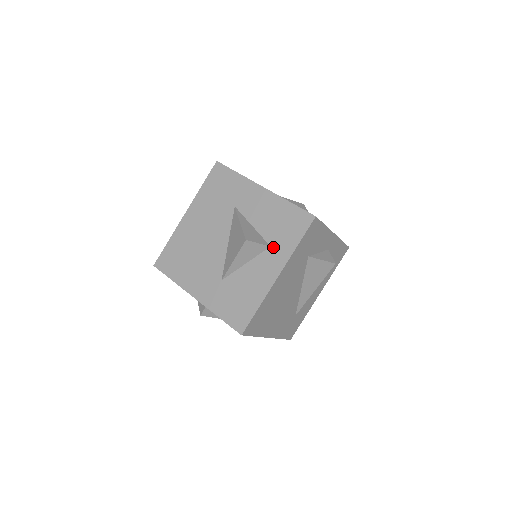
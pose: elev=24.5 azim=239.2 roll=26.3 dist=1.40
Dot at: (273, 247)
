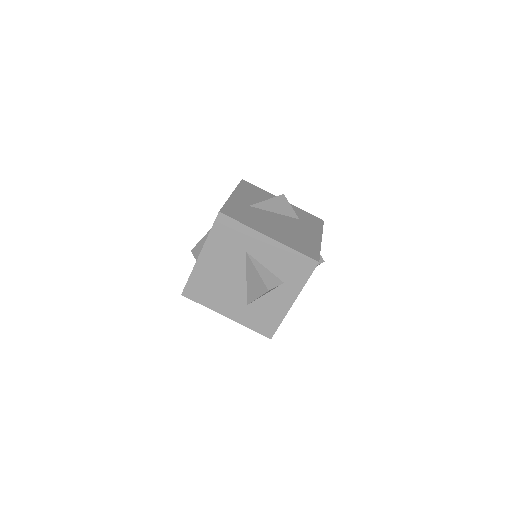
Dot at: (286, 283)
